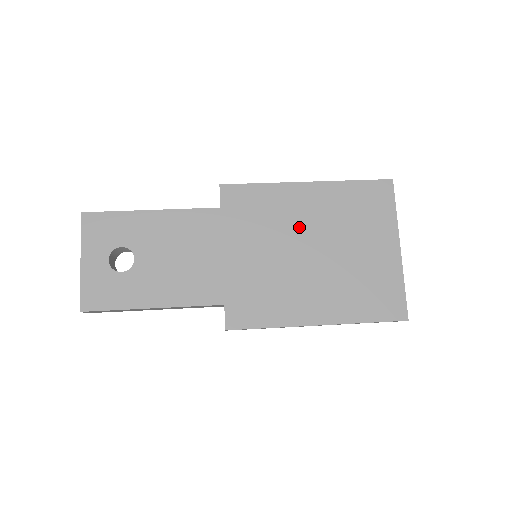
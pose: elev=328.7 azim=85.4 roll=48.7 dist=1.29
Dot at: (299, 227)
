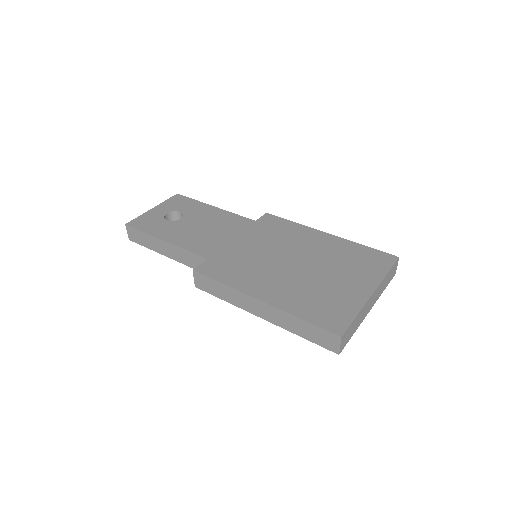
Dot at: (299, 249)
